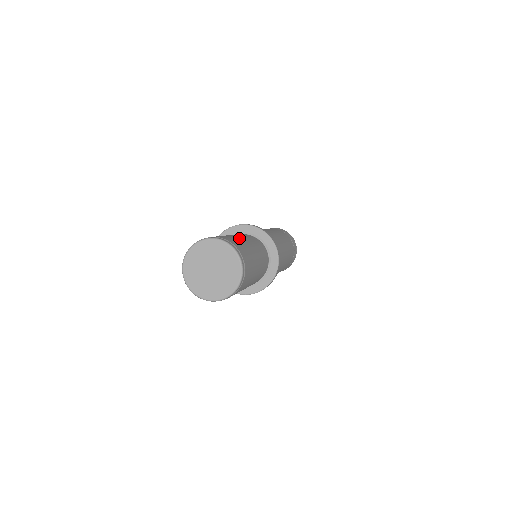
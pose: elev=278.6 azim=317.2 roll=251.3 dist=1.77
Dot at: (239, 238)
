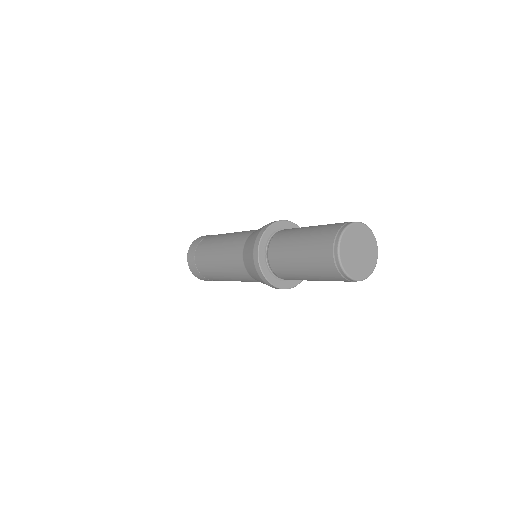
Dot at: occluded
